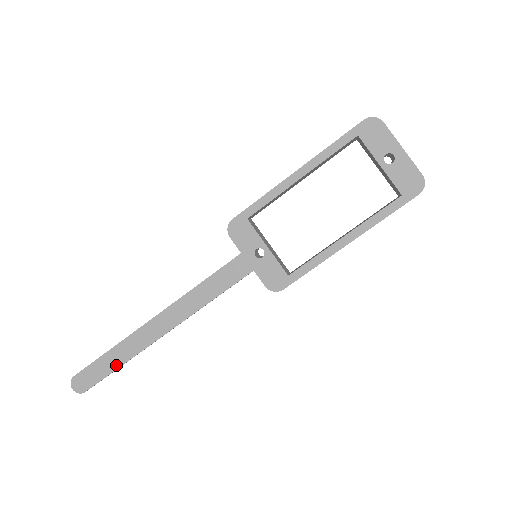
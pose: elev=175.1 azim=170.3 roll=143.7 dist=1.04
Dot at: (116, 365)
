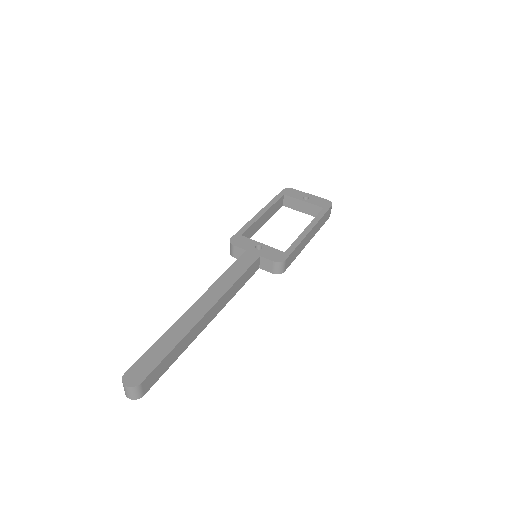
Dot at: (170, 347)
